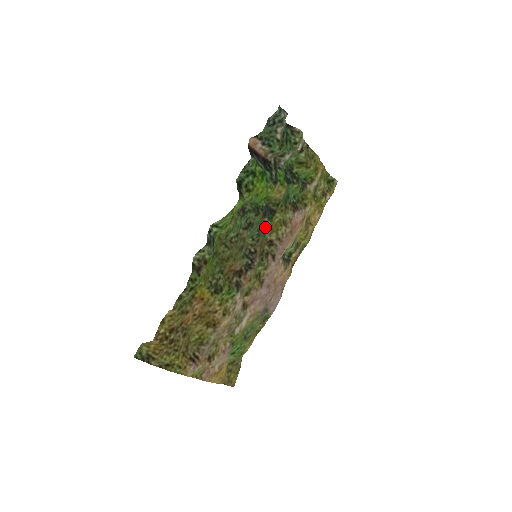
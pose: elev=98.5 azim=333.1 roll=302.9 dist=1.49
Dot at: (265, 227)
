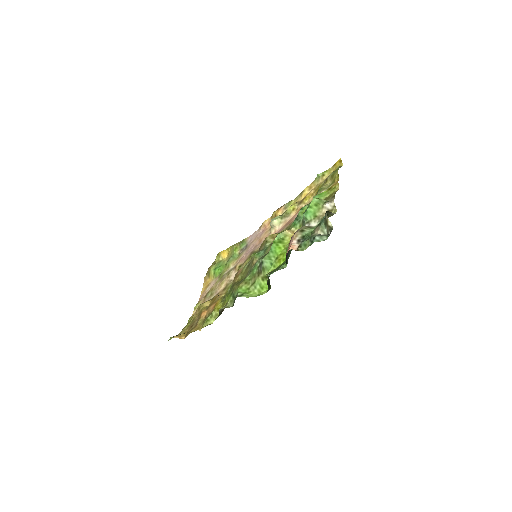
Dot at: (270, 244)
